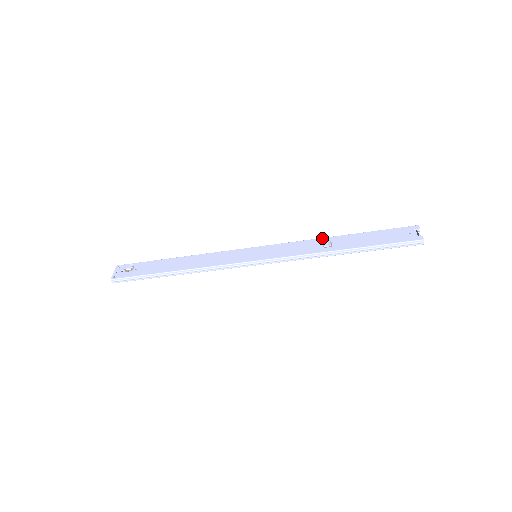
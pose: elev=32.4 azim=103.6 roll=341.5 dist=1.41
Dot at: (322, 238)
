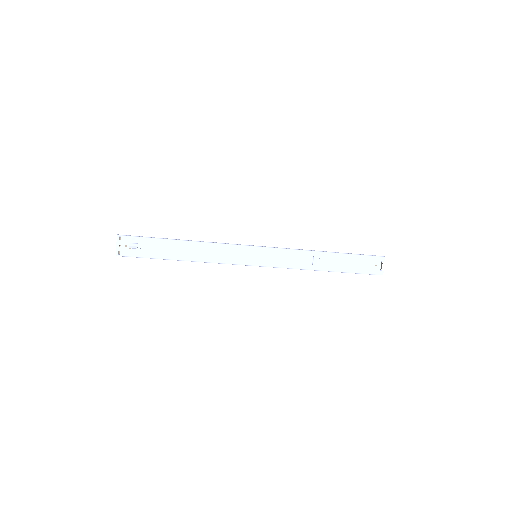
Dot at: (313, 252)
